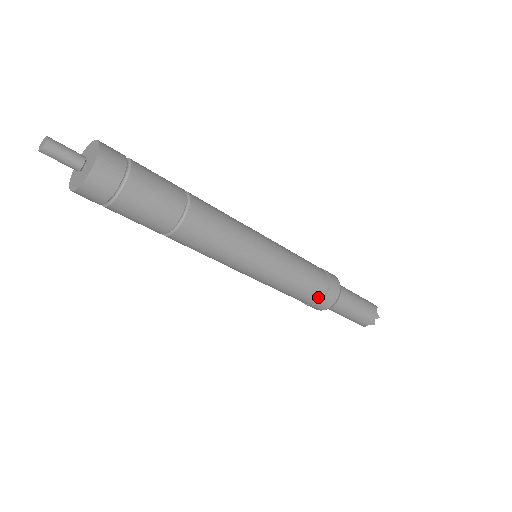
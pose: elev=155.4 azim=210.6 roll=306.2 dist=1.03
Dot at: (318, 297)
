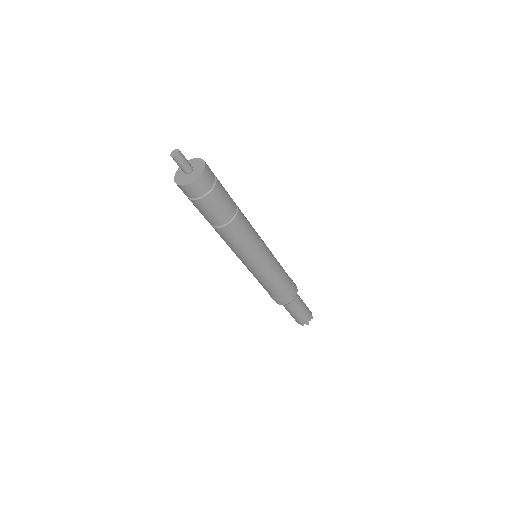
Dot at: (276, 297)
